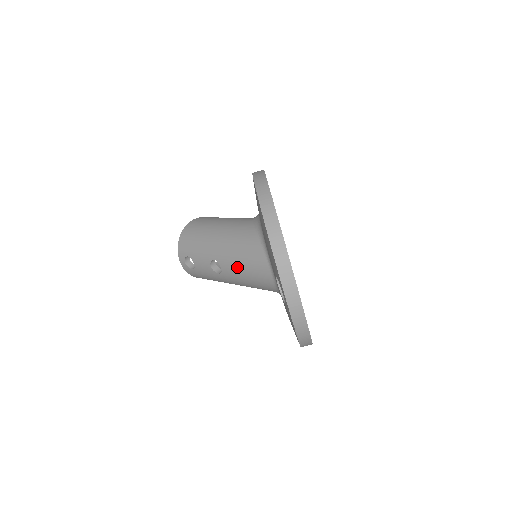
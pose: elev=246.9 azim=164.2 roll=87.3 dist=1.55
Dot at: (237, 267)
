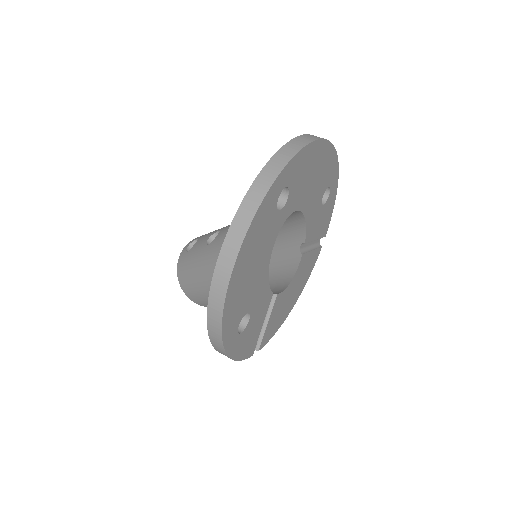
Dot at: occluded
